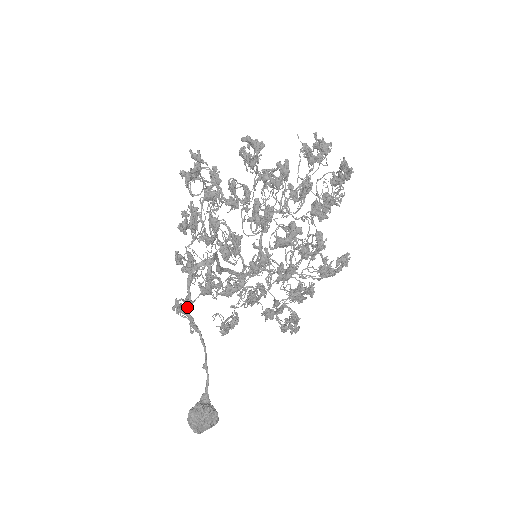
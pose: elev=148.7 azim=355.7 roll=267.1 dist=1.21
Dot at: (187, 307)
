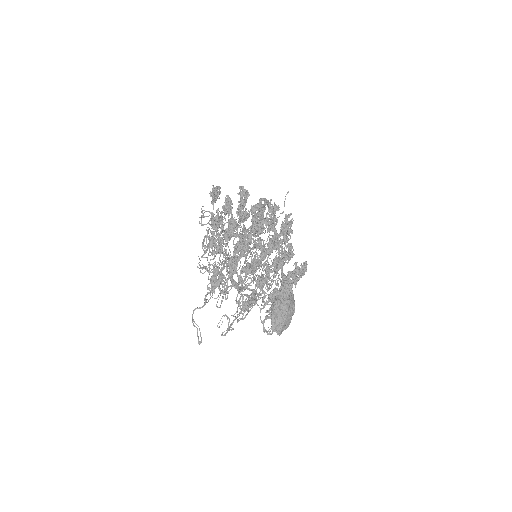
Dot at: (262, 218)
